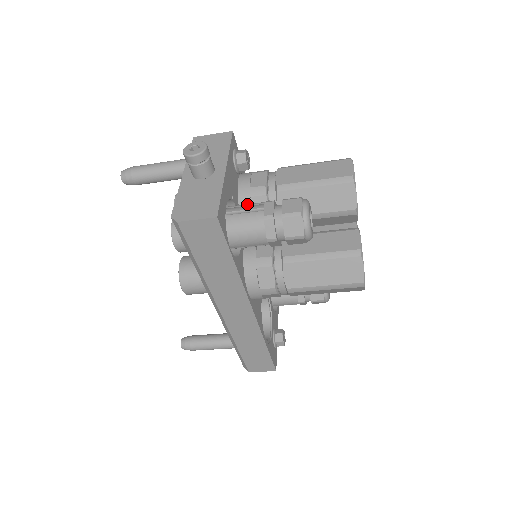
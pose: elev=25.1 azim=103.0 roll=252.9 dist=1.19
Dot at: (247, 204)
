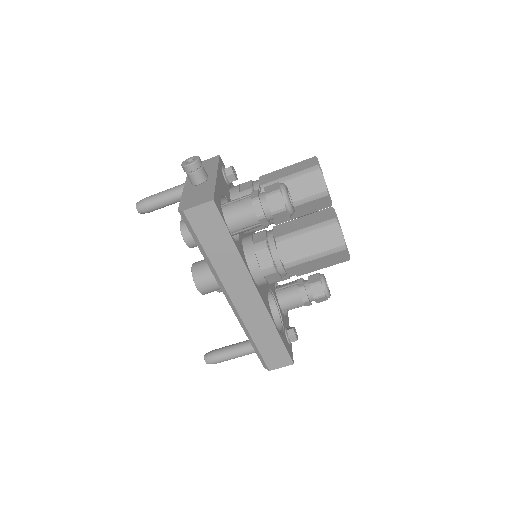
Dot at: occluded
